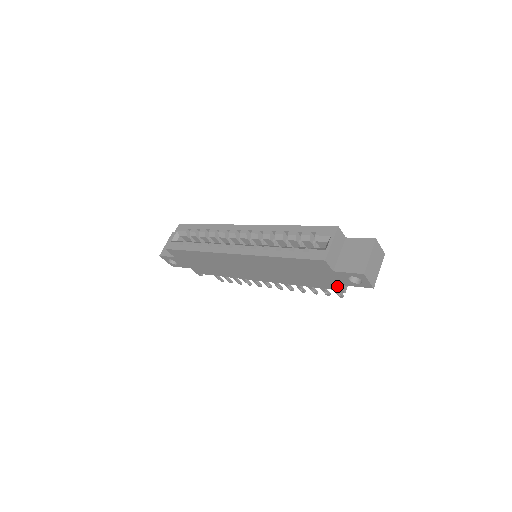
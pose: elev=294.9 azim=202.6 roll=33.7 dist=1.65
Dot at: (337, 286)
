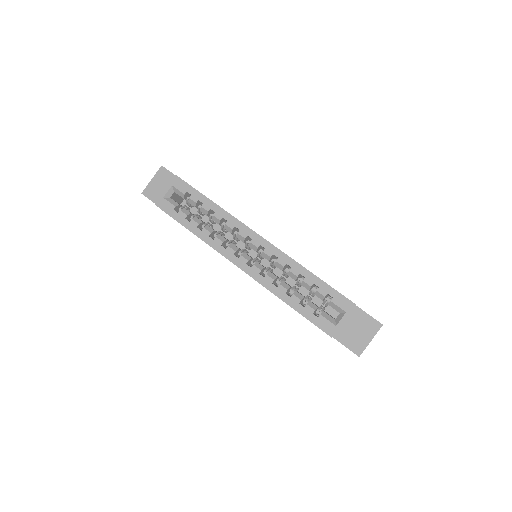
Dot at: occluded
